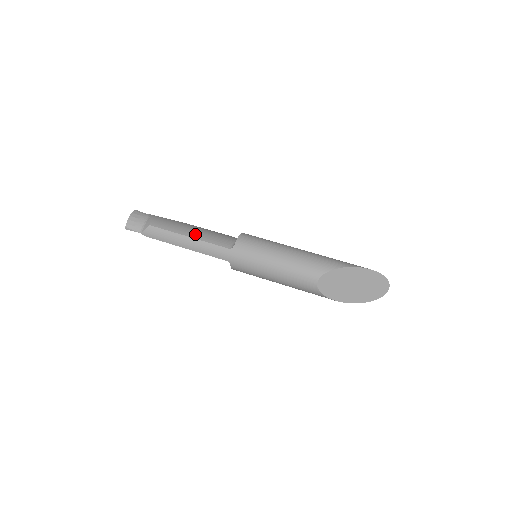
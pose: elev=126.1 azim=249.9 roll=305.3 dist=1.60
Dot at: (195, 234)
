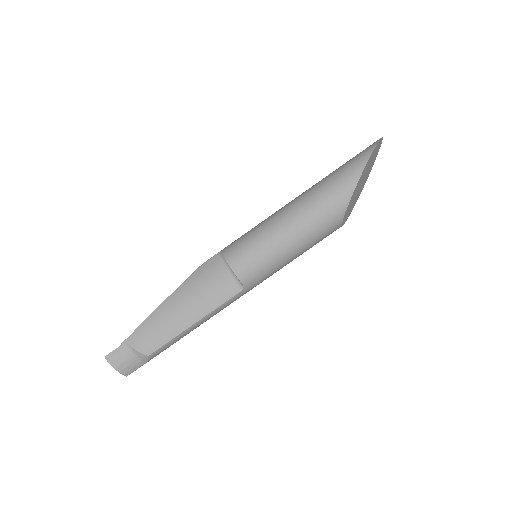
Dot at: (194, 314)
